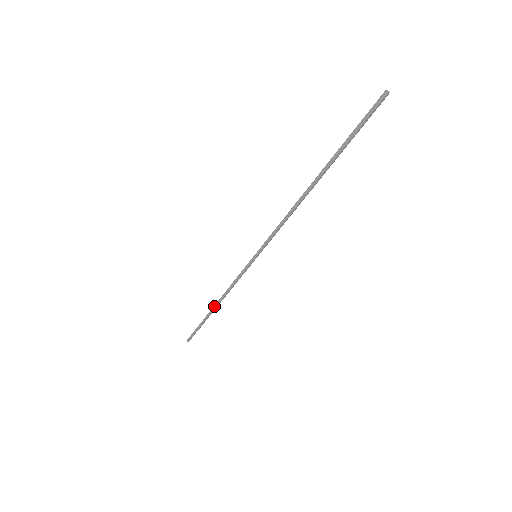
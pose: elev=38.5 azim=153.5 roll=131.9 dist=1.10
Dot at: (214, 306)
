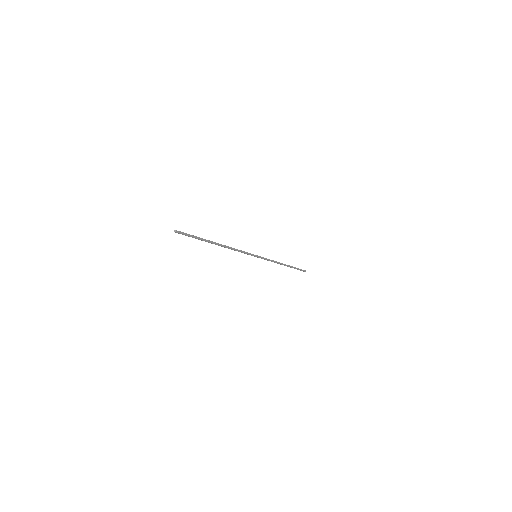
Dot at: (284, 264)
